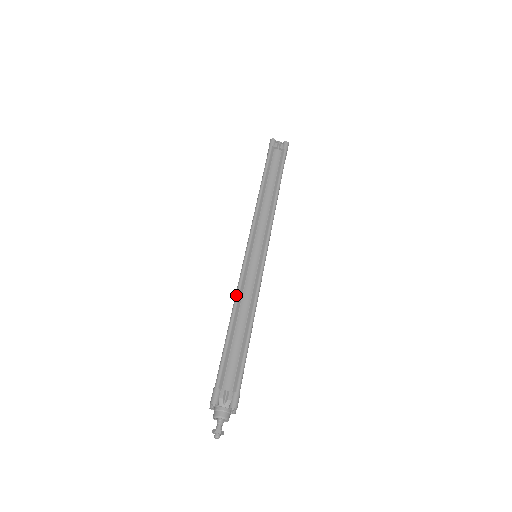
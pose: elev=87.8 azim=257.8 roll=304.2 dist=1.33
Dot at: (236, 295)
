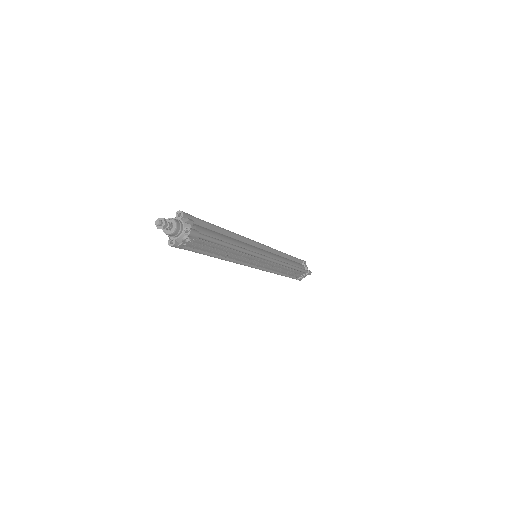
Dot at: (238, 234)
